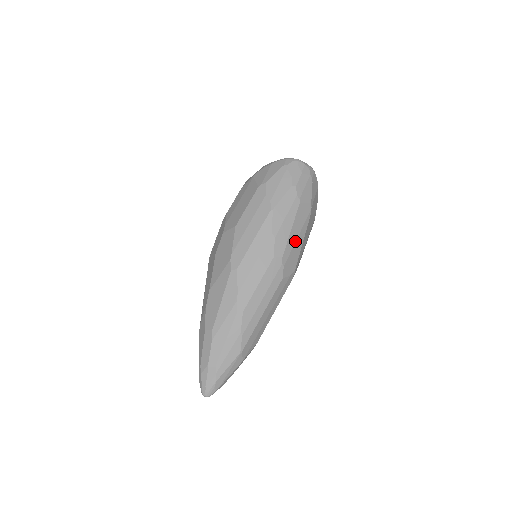
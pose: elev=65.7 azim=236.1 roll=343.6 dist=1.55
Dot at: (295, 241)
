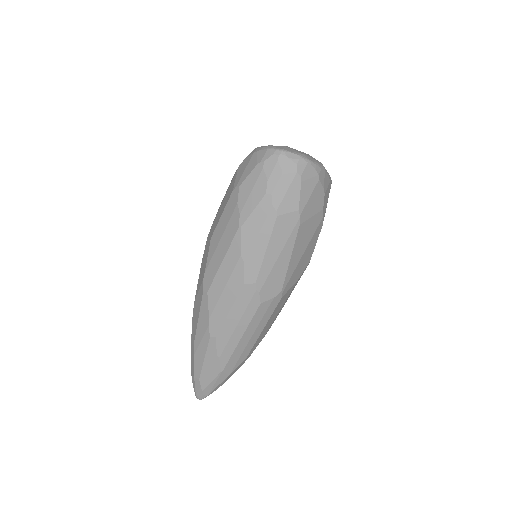
Dot at: (275, 261)
